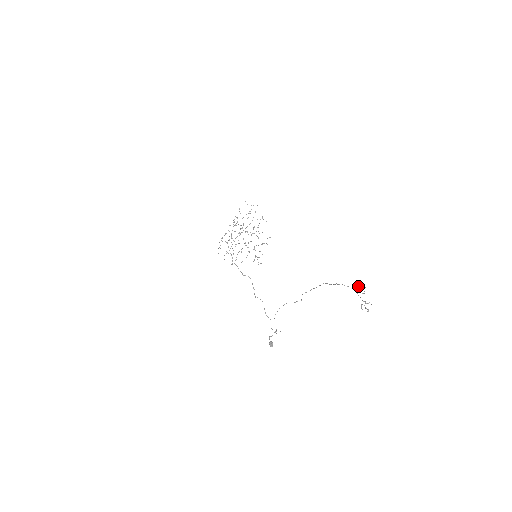
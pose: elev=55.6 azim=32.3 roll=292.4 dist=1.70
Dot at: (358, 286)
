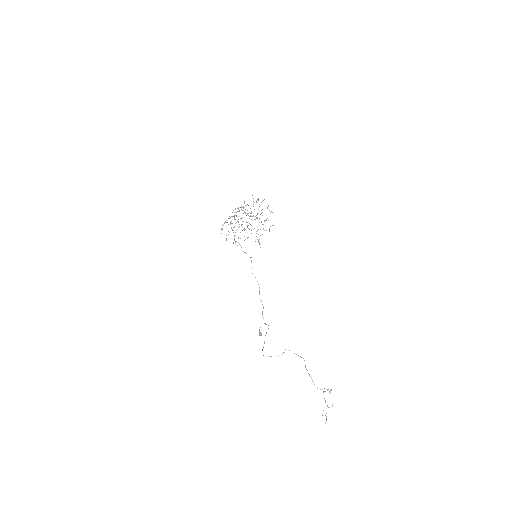
Dot at: occluded
